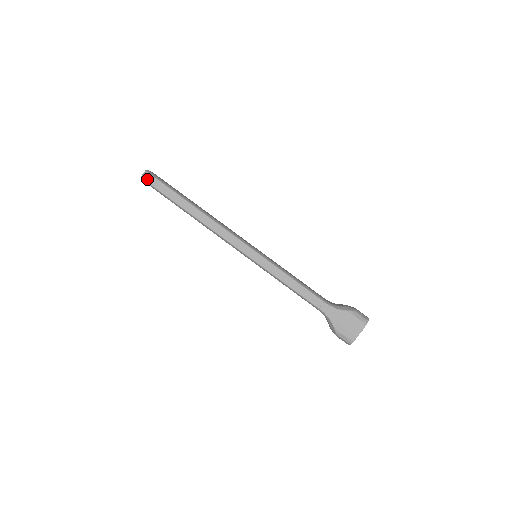
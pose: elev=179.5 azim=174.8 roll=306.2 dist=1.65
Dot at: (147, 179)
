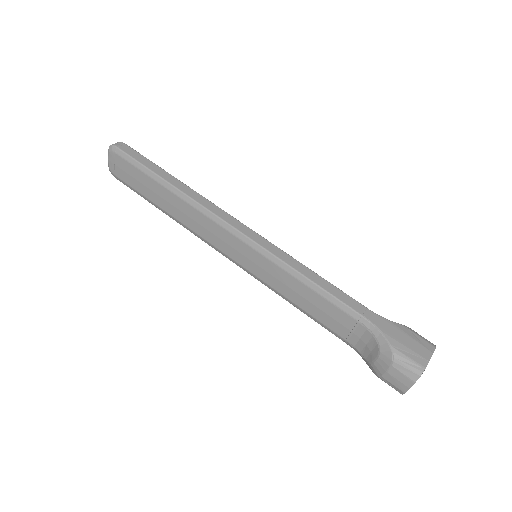
Dot at: (119, 146)
